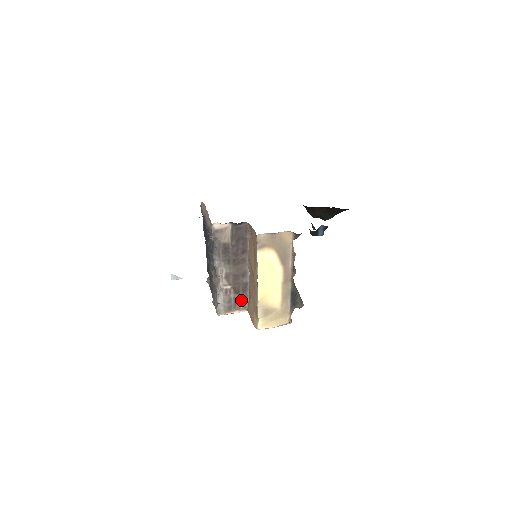
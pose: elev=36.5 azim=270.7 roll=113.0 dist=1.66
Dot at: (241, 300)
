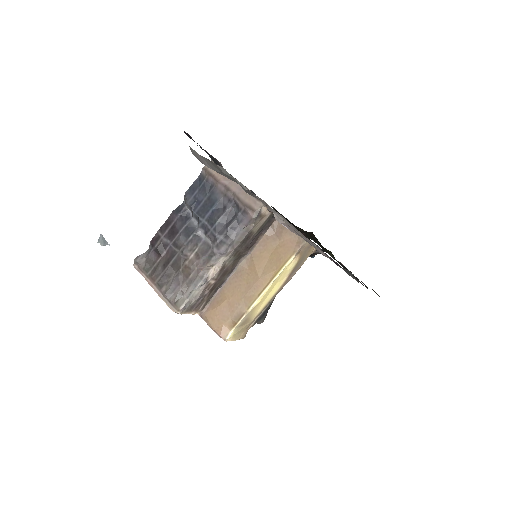
Dot at: (206, 300)
